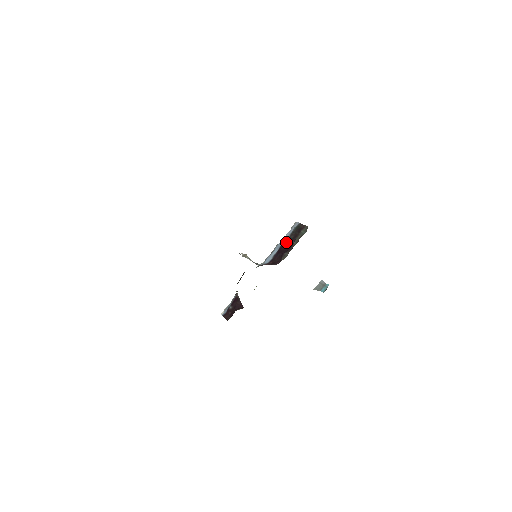
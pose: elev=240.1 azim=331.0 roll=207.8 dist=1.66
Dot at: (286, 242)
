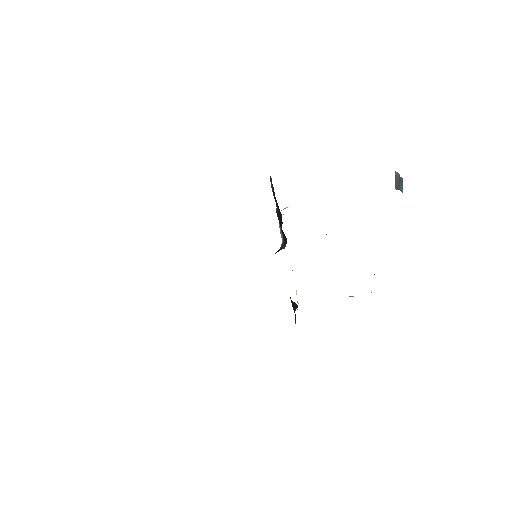
Dot at: (277, 209)
